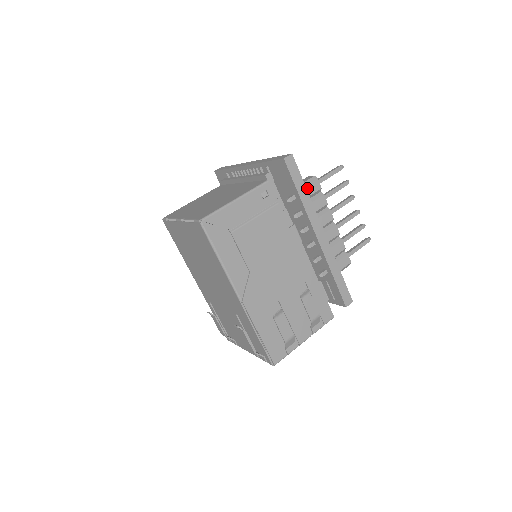
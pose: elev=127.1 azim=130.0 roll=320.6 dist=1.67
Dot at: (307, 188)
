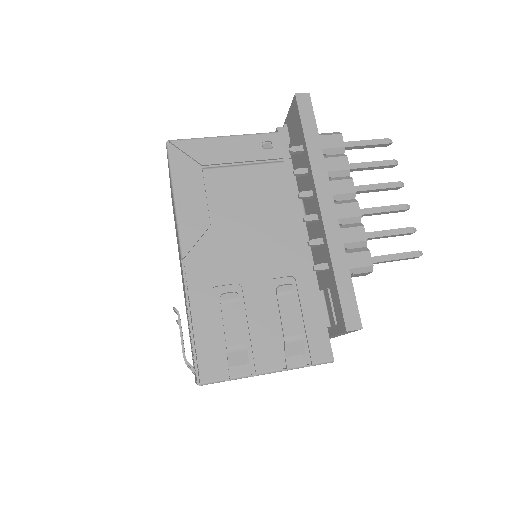
Dot at: (321, 139)
